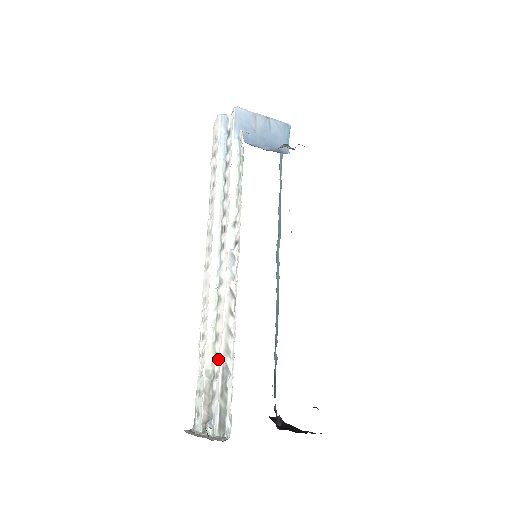
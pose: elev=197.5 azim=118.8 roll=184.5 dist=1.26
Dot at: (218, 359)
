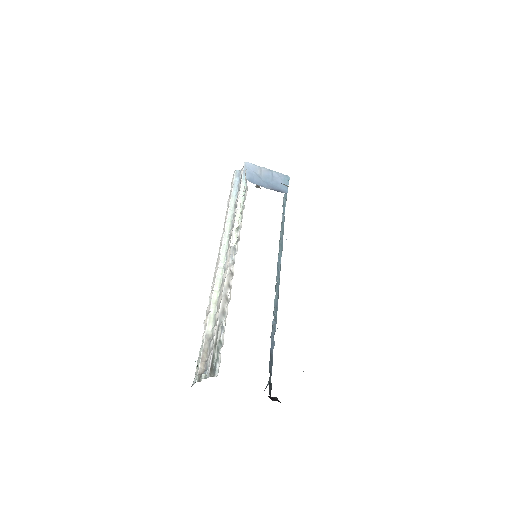
Dot at: (216, 323)
